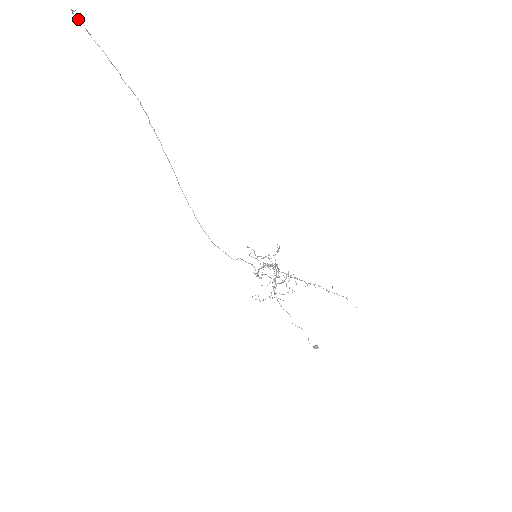
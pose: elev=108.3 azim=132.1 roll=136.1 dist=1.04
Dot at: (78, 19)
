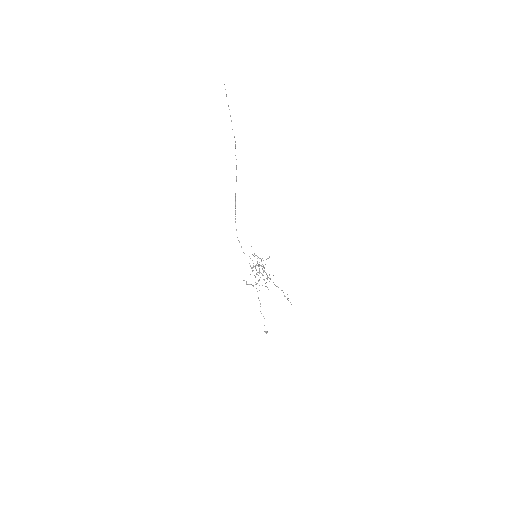
Dot at: (225, 89)
